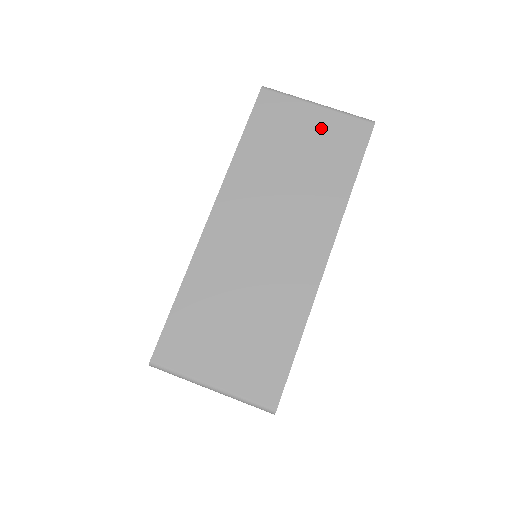
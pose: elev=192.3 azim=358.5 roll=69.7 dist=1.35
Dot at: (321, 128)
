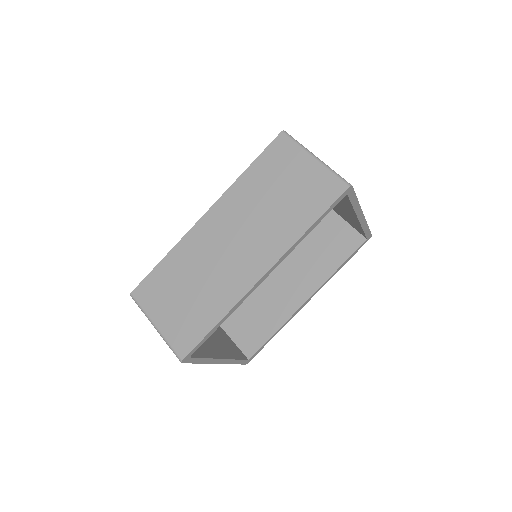
Dot at: (307, 177)
